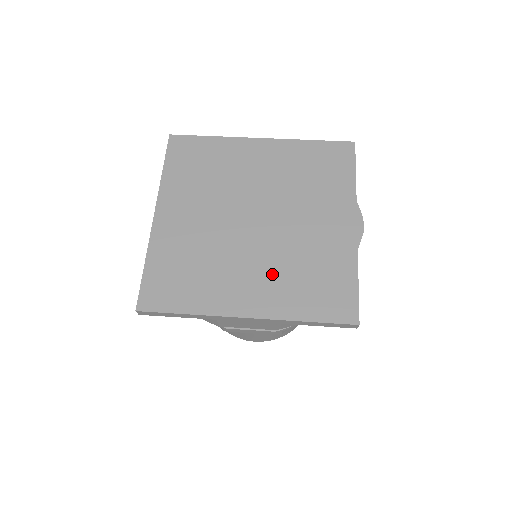
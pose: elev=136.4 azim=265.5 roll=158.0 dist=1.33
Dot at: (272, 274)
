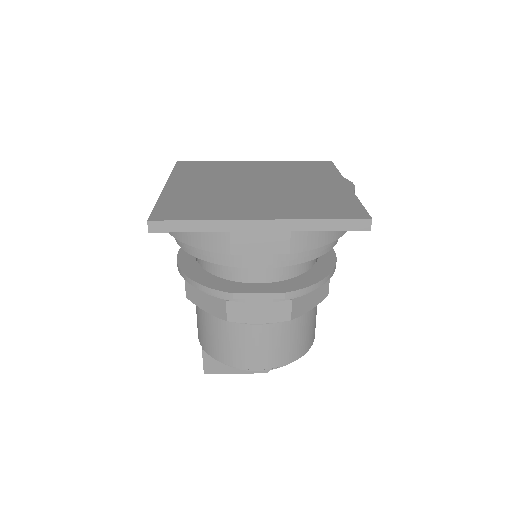
Dot at: (280, 202)
